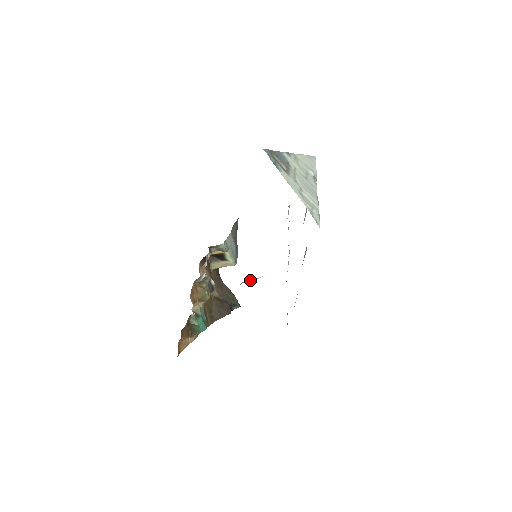
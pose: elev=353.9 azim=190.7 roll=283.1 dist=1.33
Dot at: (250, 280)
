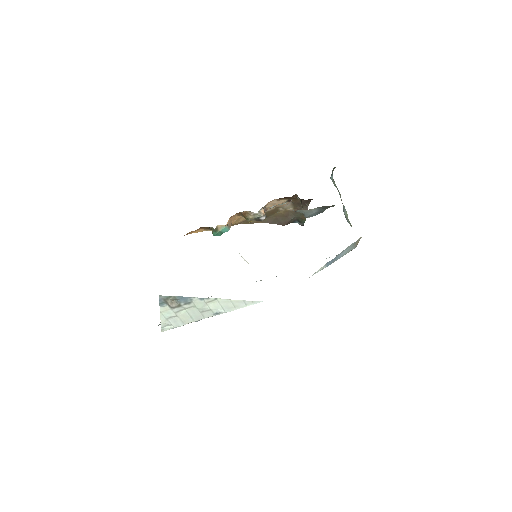
Dot at: occluded
